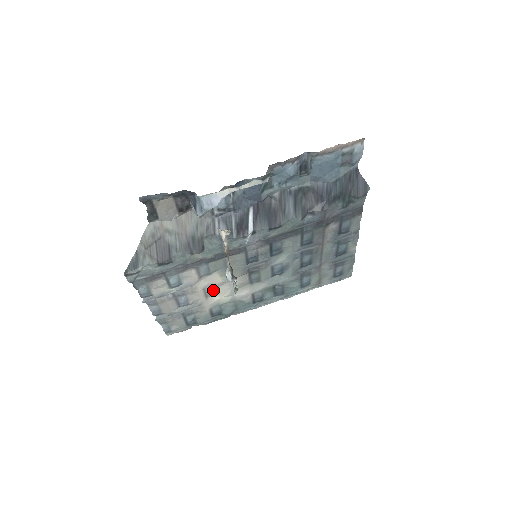
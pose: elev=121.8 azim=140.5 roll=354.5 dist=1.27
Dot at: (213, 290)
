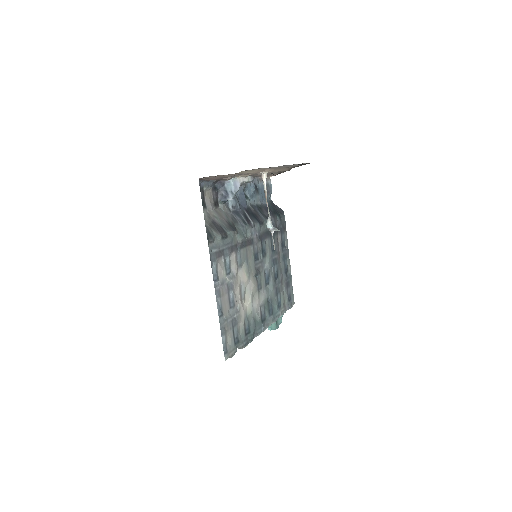
Dot at: (243, 291)
